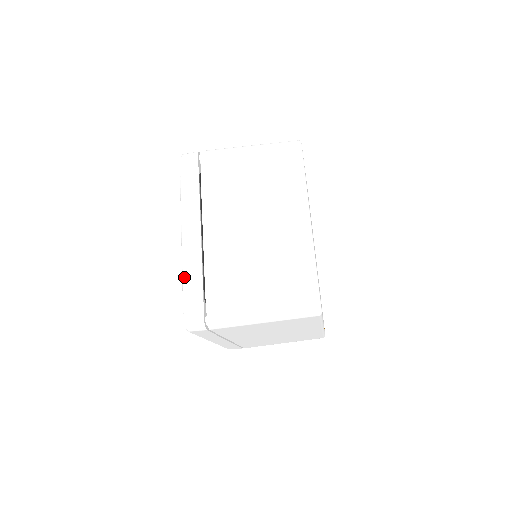
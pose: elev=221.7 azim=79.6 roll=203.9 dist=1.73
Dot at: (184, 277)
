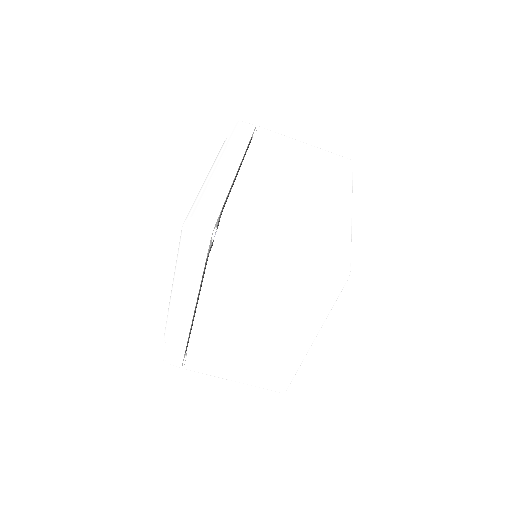
Dot at: (207, 187)
